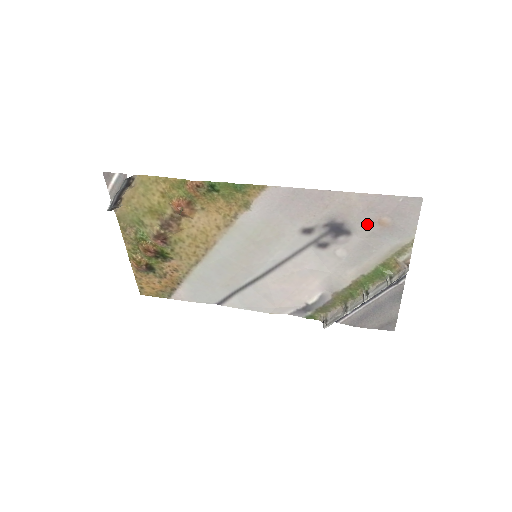
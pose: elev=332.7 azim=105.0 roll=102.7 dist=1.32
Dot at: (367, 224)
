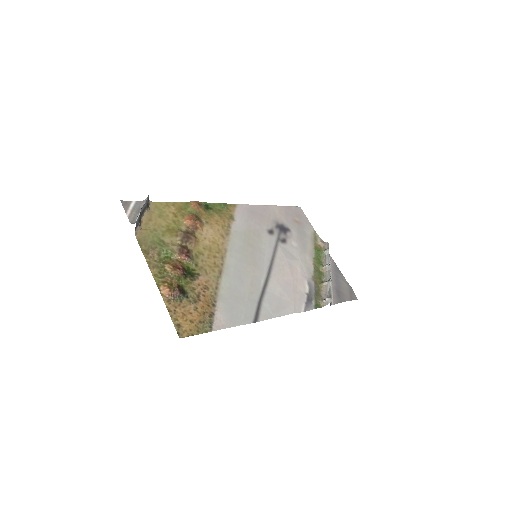
Dot at: (292, 223)
